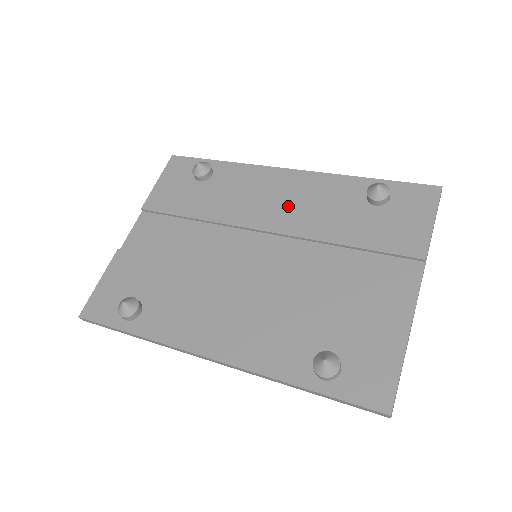
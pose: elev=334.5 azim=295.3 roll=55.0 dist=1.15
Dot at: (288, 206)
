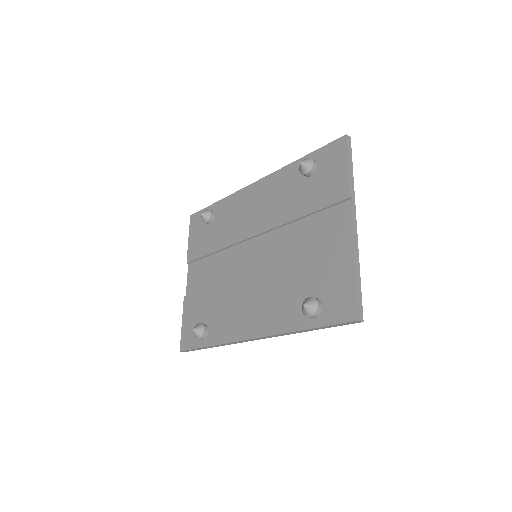
Dot at: (261, 210)
